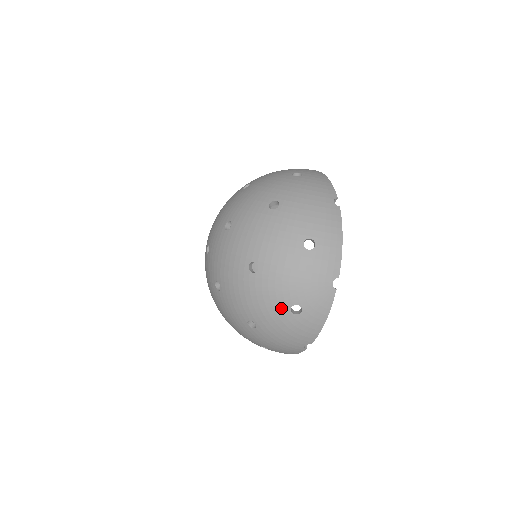
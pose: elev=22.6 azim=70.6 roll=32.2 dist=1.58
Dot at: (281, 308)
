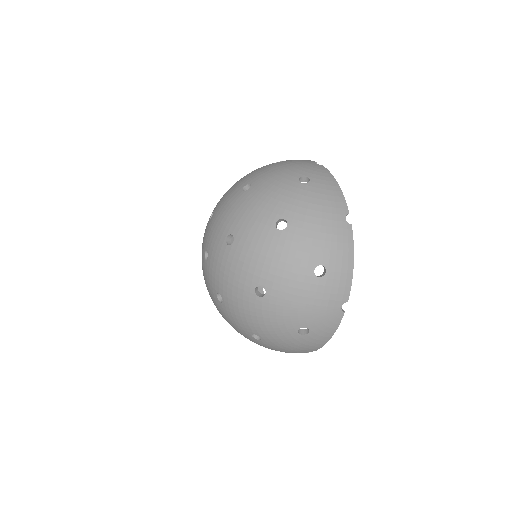
Dot at: (288, 330)
